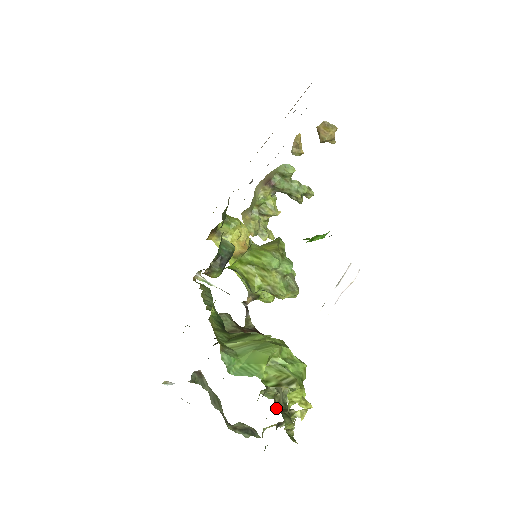
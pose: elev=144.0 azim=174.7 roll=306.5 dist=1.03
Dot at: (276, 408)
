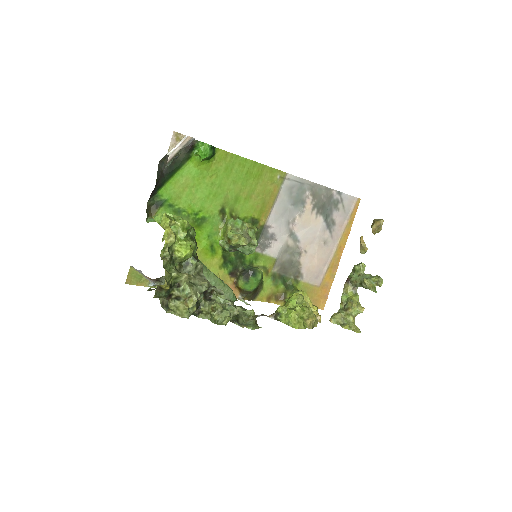
Dot at: occluded
